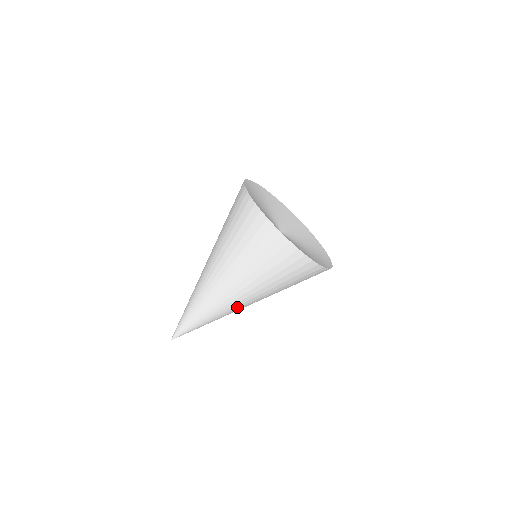
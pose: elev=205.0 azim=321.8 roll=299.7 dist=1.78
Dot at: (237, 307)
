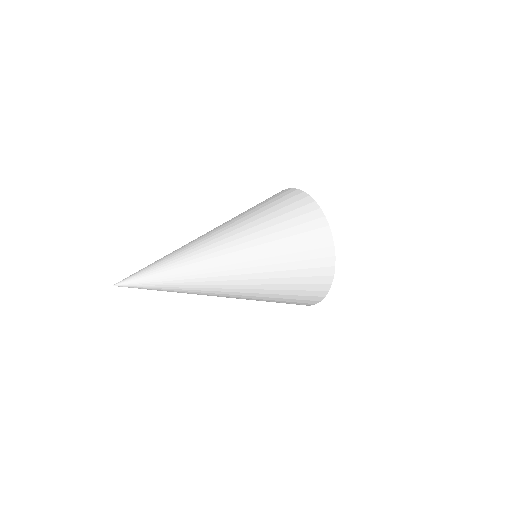
Dot at: (223, 294)
